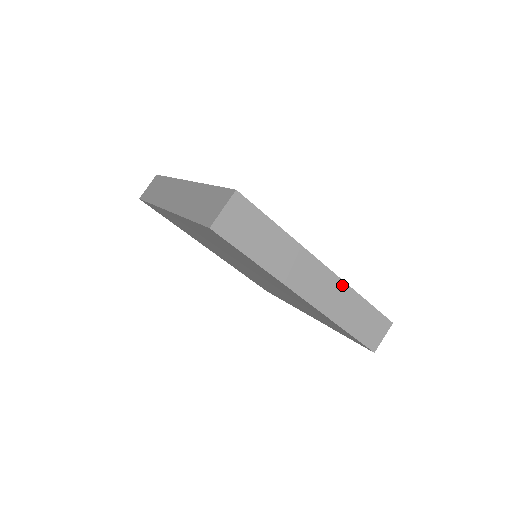
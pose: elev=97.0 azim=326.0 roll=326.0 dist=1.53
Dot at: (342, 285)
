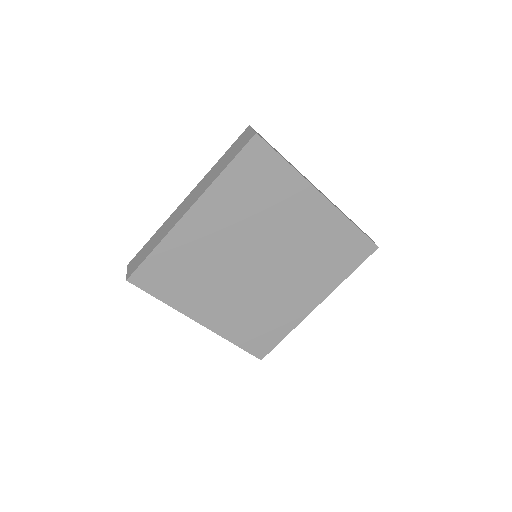
Dot at: occluded
